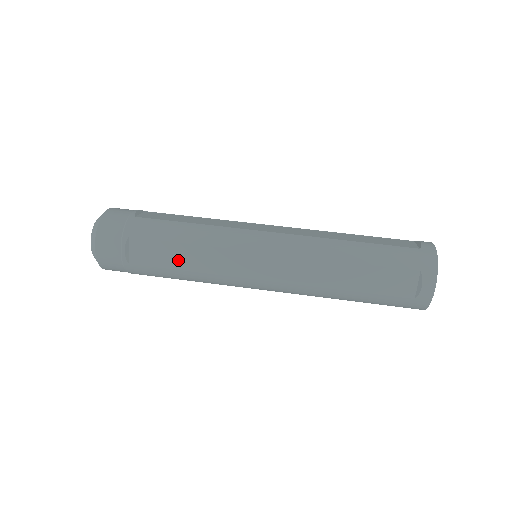
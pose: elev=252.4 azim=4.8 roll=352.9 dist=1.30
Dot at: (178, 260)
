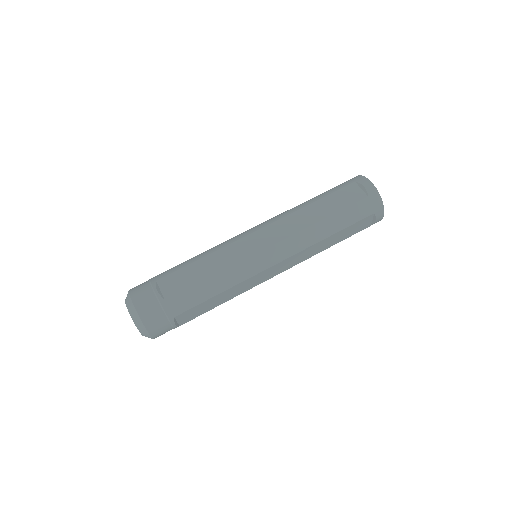
Dot at: (201, 273)
